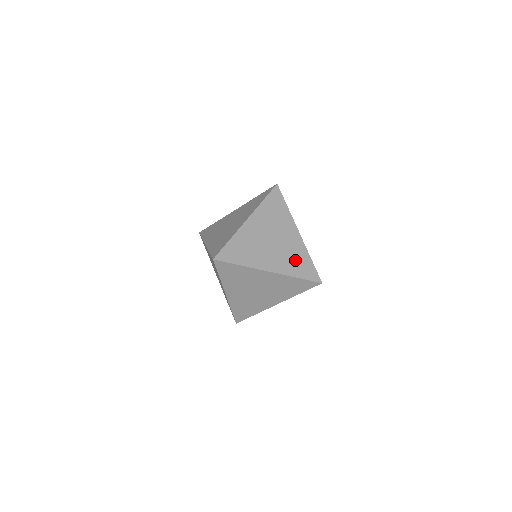
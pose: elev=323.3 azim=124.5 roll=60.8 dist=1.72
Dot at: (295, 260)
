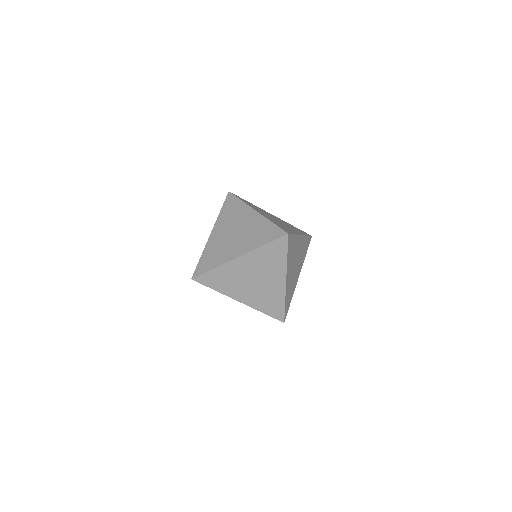
Dot at: occluded
